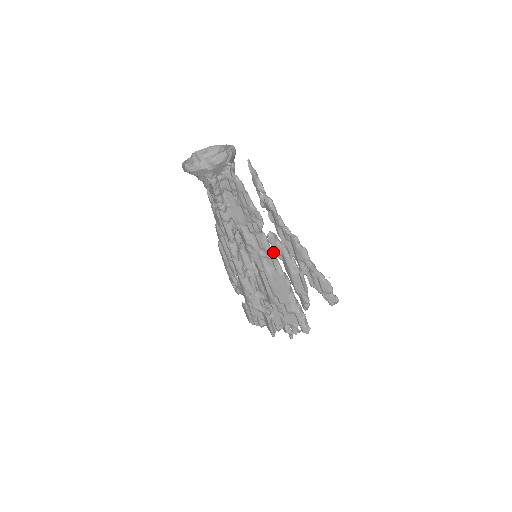
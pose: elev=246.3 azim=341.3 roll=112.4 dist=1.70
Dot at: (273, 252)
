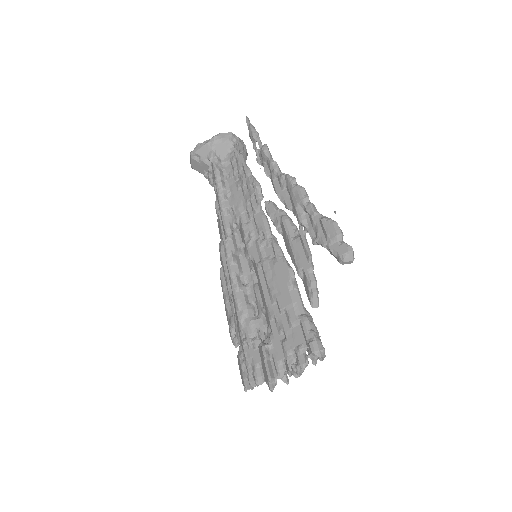
Dot at: (274, 236)
